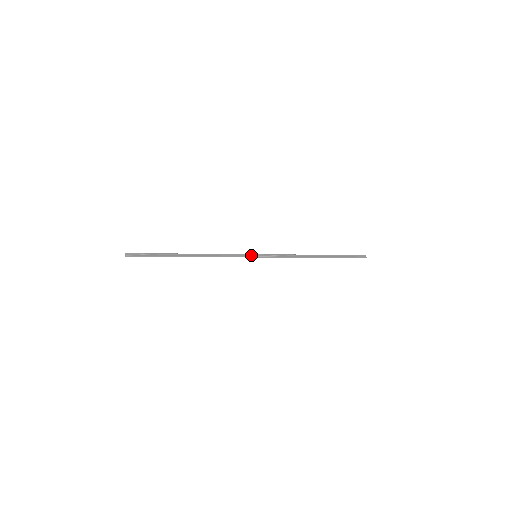
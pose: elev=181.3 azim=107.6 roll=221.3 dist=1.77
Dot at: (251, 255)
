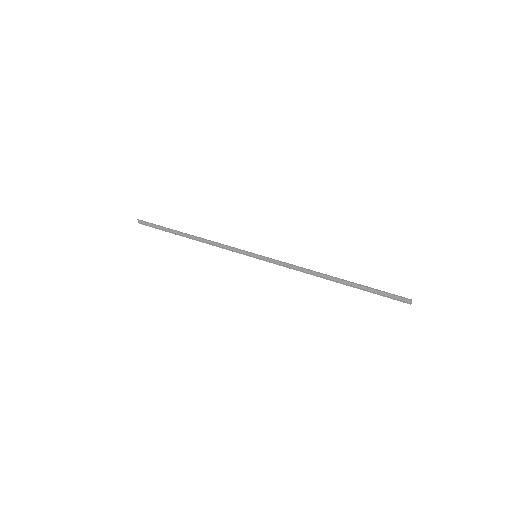
Dot at: (251, 253)
